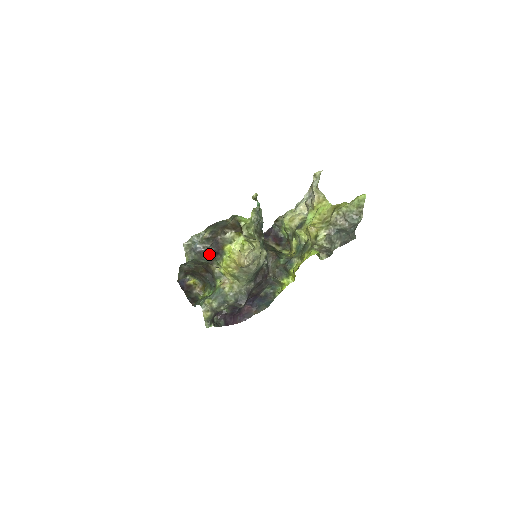
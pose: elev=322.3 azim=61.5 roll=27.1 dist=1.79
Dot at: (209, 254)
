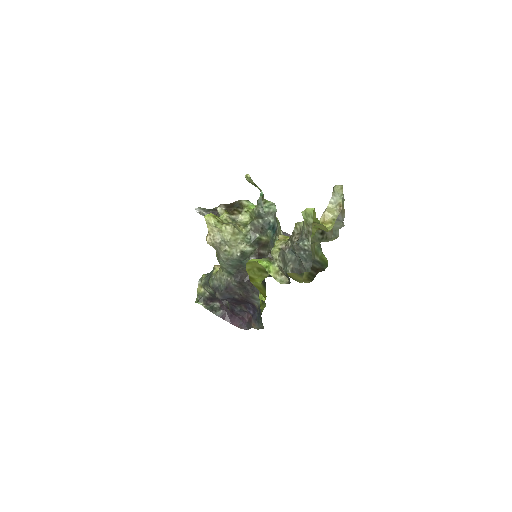
Dot at: occluded
